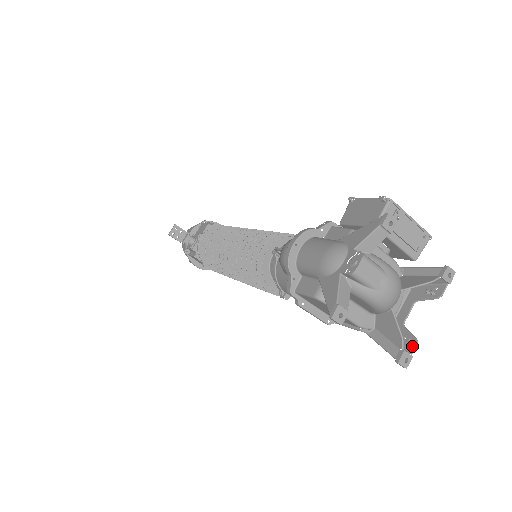
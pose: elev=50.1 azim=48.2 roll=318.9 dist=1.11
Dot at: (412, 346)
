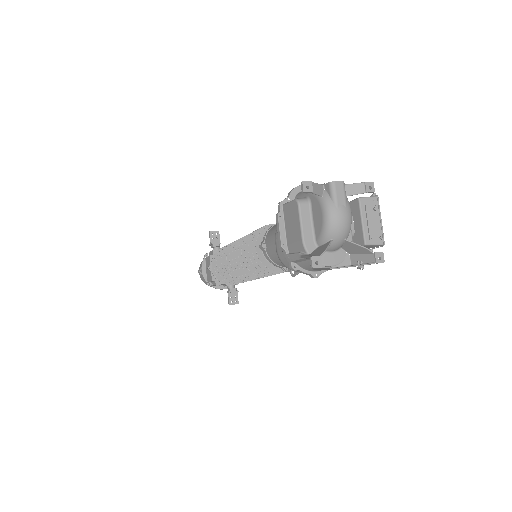
Dot at: (326, 266)
